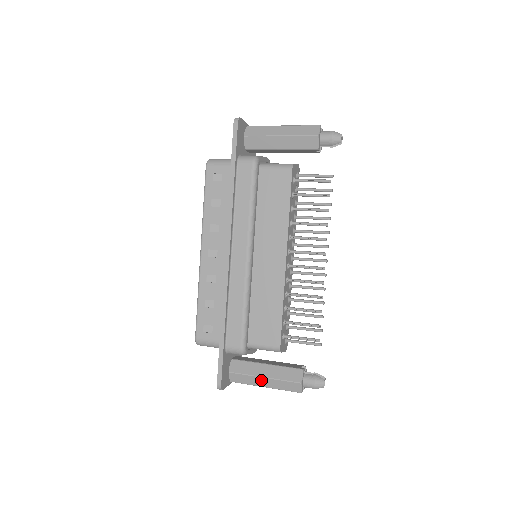
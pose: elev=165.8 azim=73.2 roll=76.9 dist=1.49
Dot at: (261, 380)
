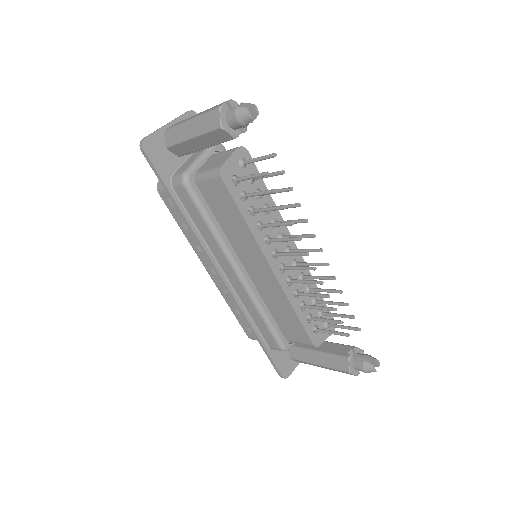
Dot at: (317, 365)
